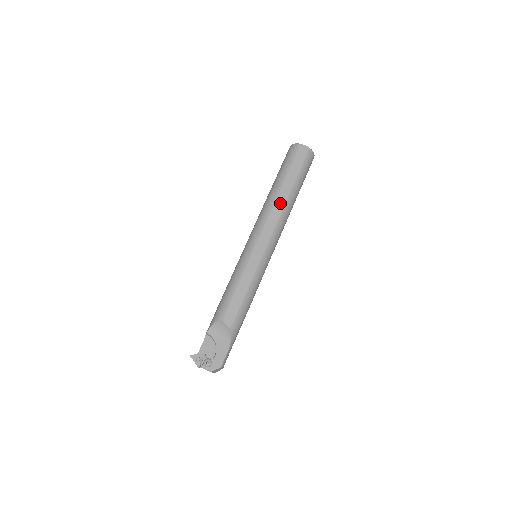
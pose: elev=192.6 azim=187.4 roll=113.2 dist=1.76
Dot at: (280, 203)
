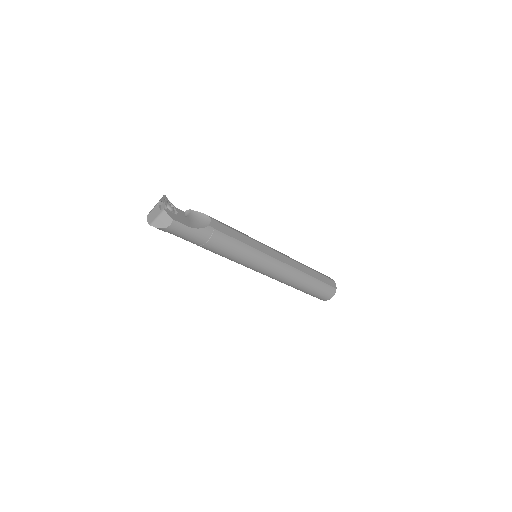
Dot at: (301, 267)
